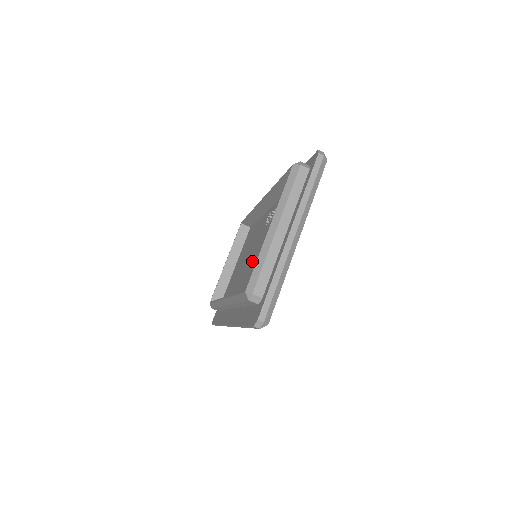
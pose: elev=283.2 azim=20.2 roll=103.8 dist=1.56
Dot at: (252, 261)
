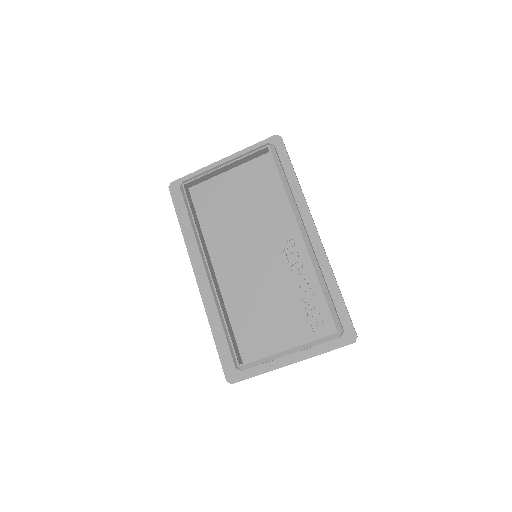
Dot at: (251, 264)
